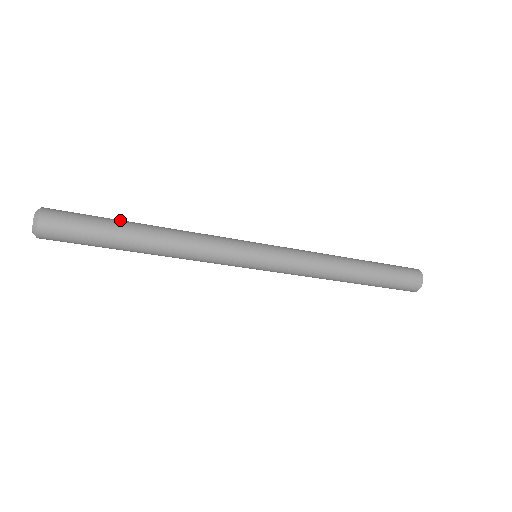
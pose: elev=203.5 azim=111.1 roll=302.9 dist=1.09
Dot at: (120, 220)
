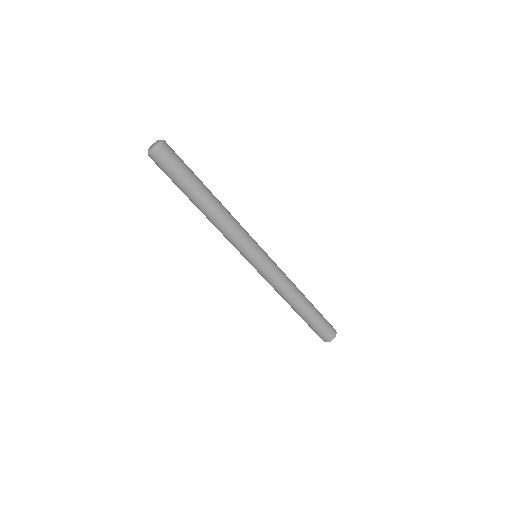
Dot at: occluded
